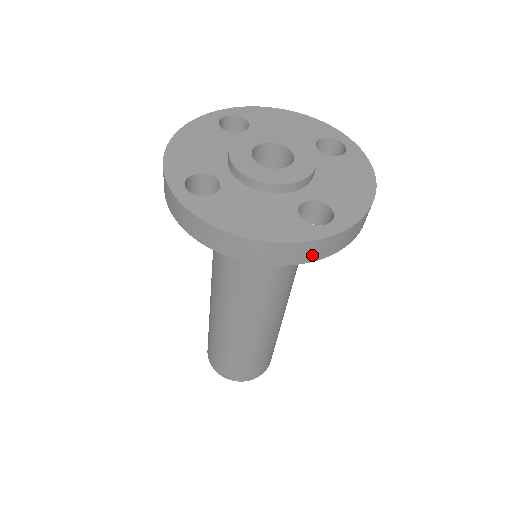
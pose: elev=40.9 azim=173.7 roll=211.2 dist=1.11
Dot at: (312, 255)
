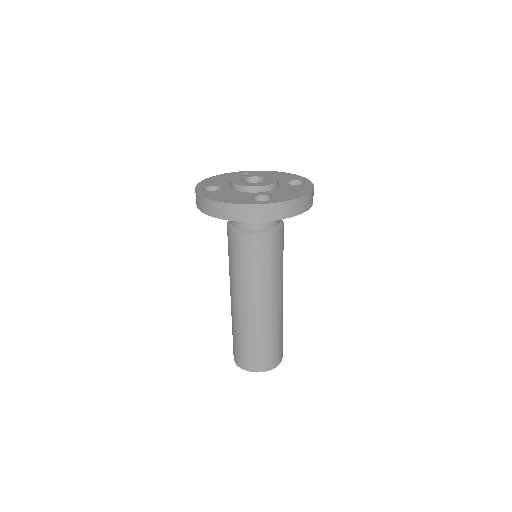
Dot at: (254, 216)
